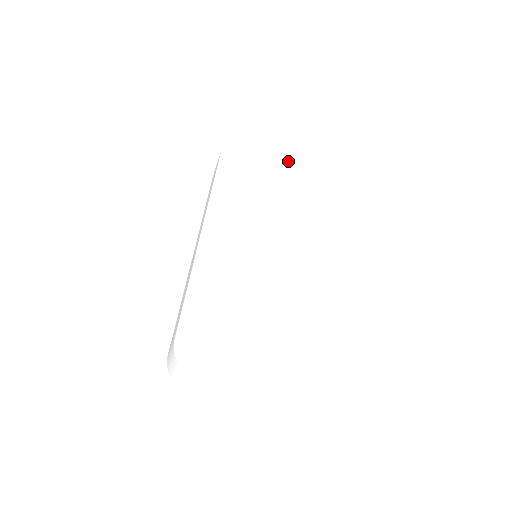
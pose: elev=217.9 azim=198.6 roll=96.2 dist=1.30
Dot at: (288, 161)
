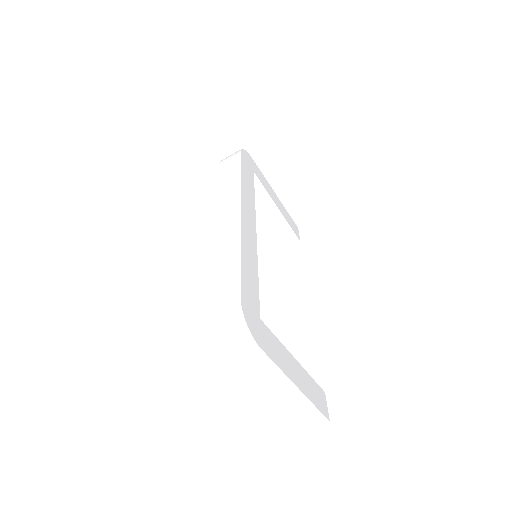
Dot at: (272, 191)
